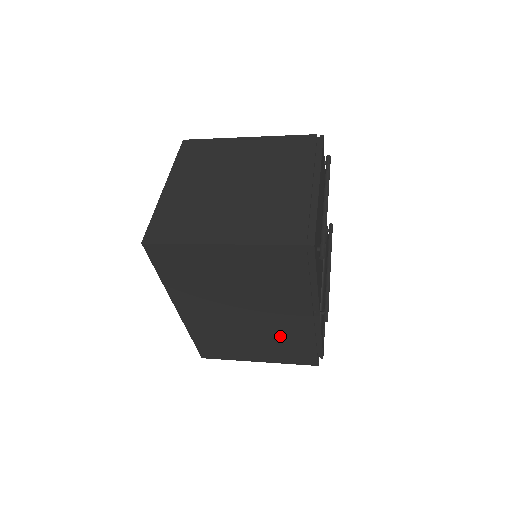
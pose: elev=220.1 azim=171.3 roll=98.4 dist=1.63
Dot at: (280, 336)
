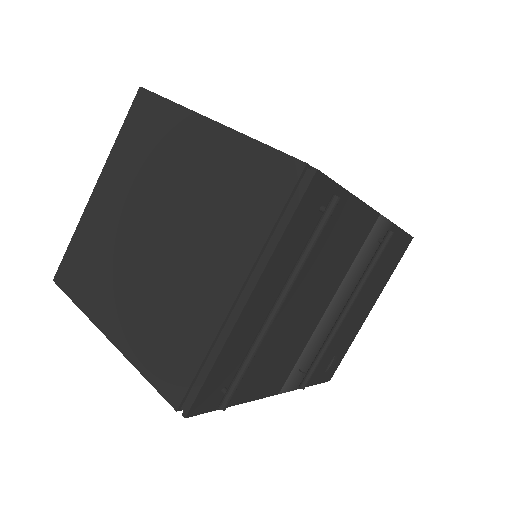
Dot at: occluded
